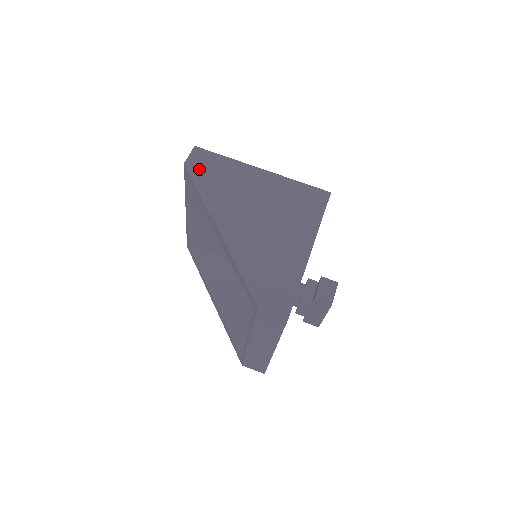
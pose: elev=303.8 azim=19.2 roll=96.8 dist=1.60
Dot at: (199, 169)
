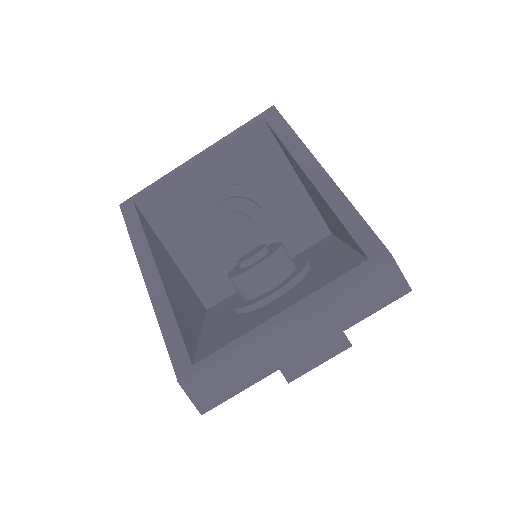
Dot at: occluded
